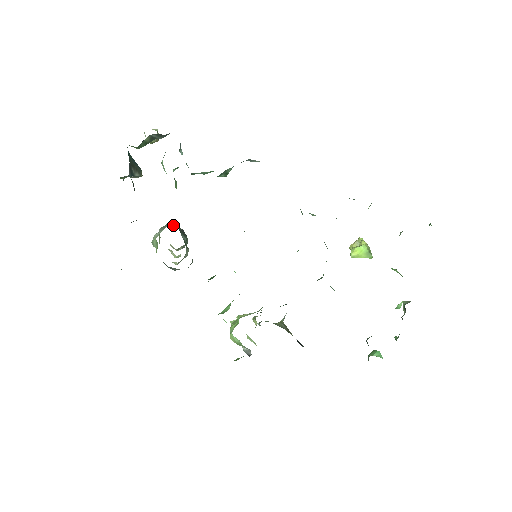
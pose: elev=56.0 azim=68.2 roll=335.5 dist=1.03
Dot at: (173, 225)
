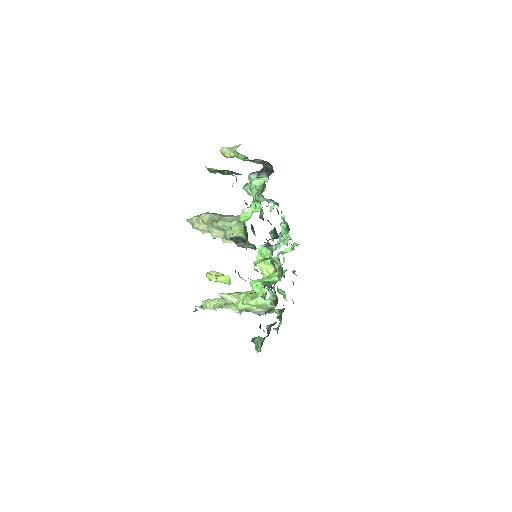
Dot at: occluded
